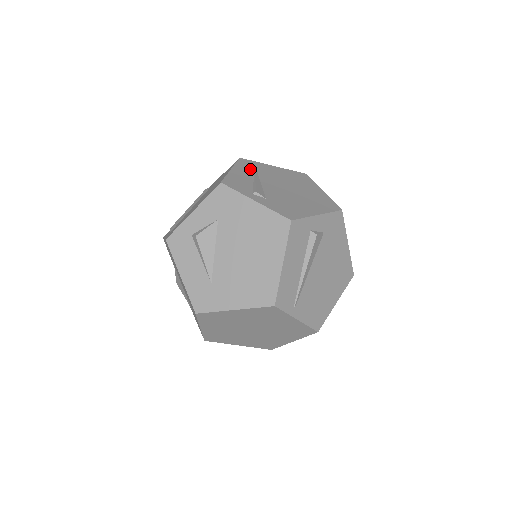
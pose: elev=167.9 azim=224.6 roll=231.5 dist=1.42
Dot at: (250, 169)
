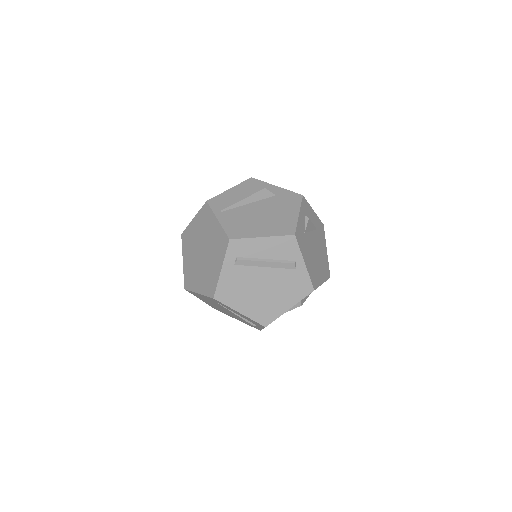
Dot at: occluded
